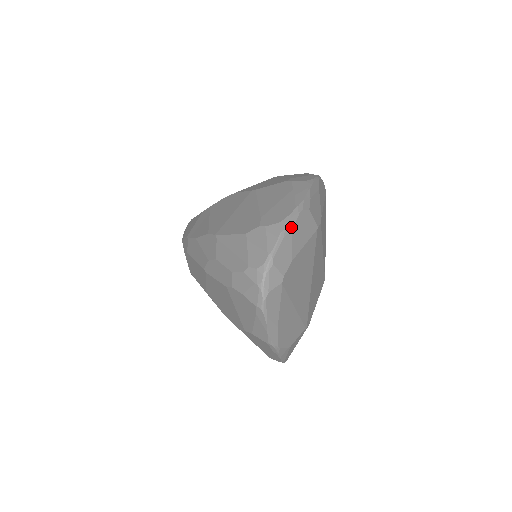
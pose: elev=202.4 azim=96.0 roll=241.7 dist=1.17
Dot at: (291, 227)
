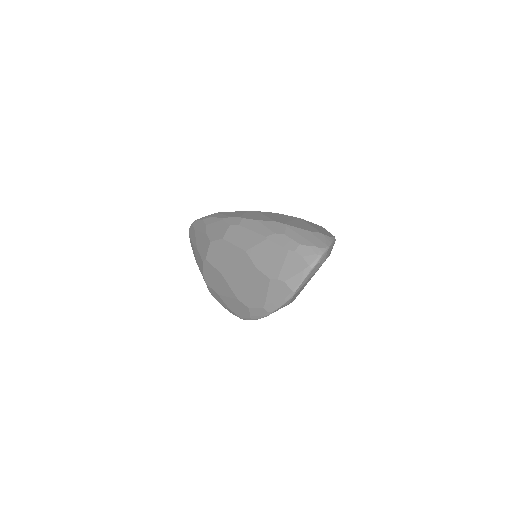
Dot at: occluded
